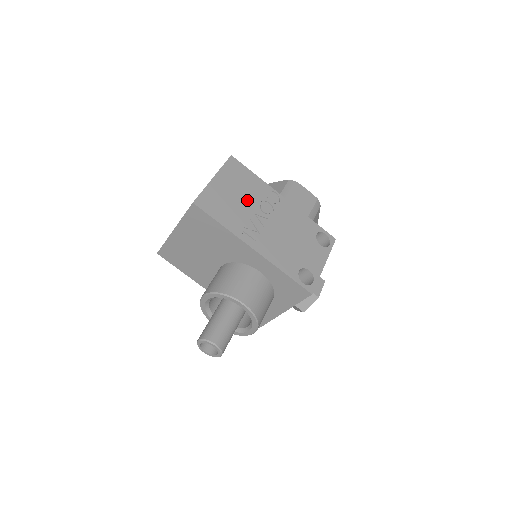
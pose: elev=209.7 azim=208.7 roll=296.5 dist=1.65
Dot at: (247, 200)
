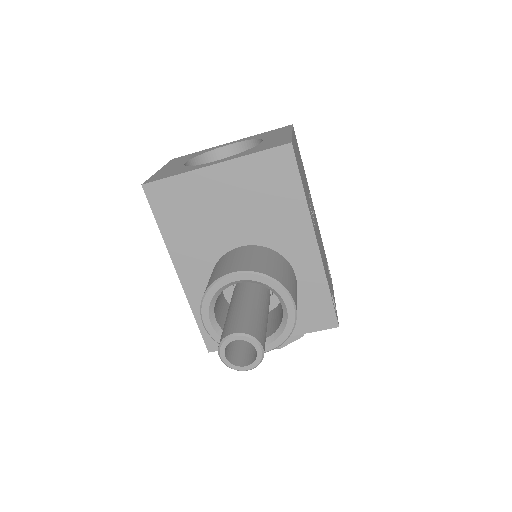
Dot at: (305, 183)
